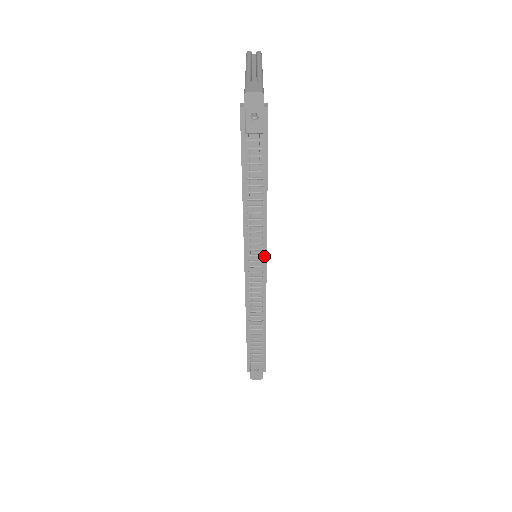
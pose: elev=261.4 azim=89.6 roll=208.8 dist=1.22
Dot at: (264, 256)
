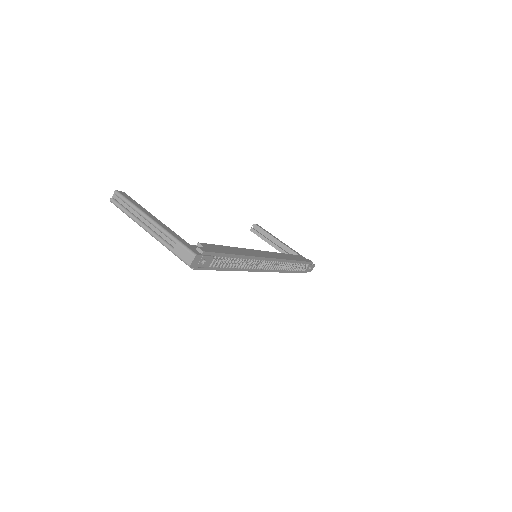
Dot at: (265, 259)
